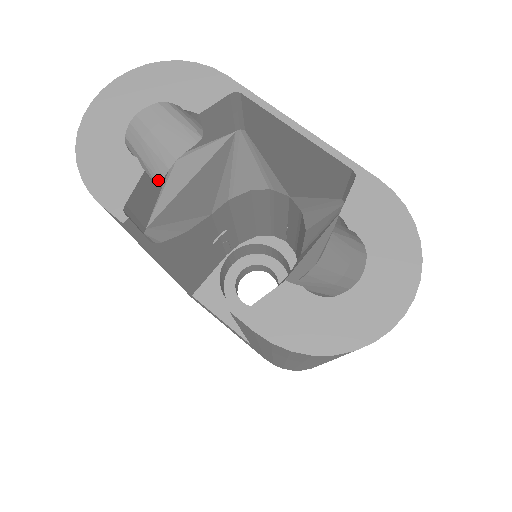
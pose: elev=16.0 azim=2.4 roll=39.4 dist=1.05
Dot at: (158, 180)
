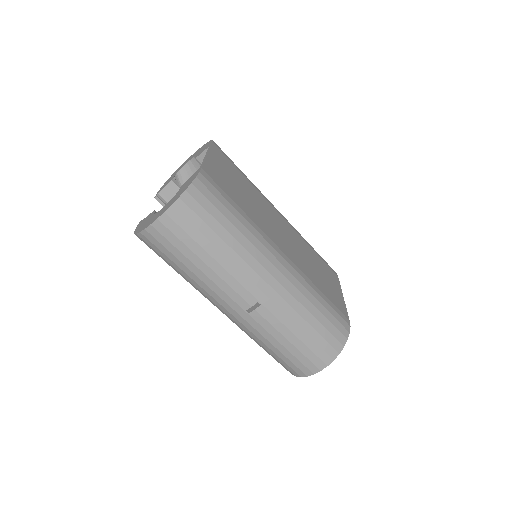
Dot at: occluded
